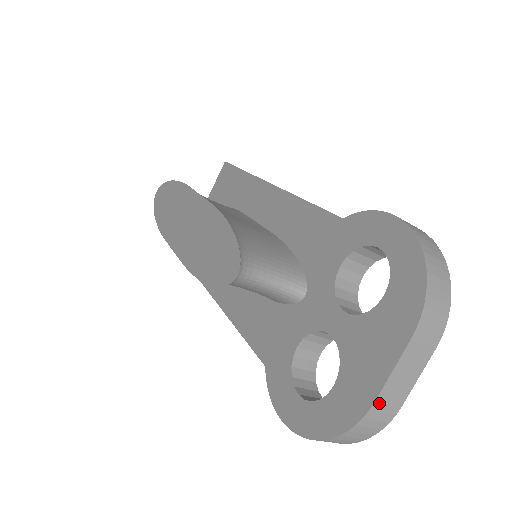
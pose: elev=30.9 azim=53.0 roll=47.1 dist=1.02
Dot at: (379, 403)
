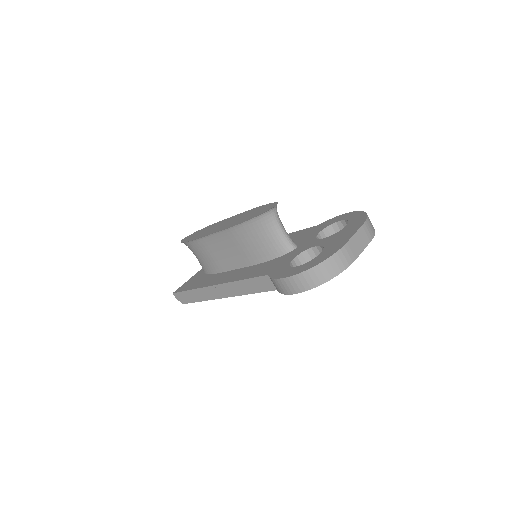
Dot at: (348, 246)
